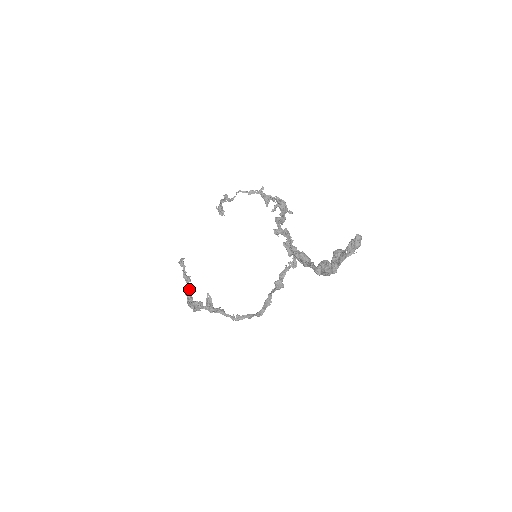
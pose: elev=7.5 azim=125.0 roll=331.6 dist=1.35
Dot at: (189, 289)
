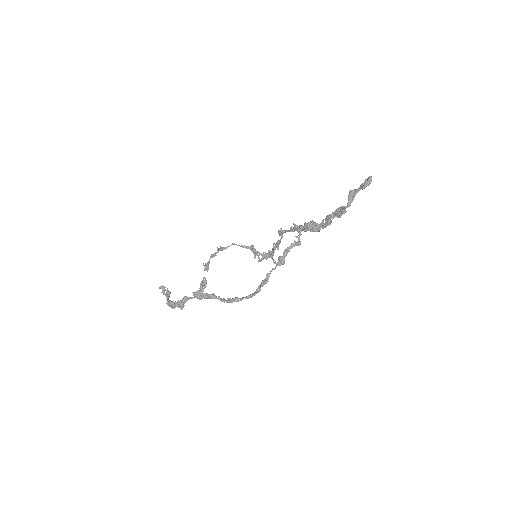
Dot at: occluded
